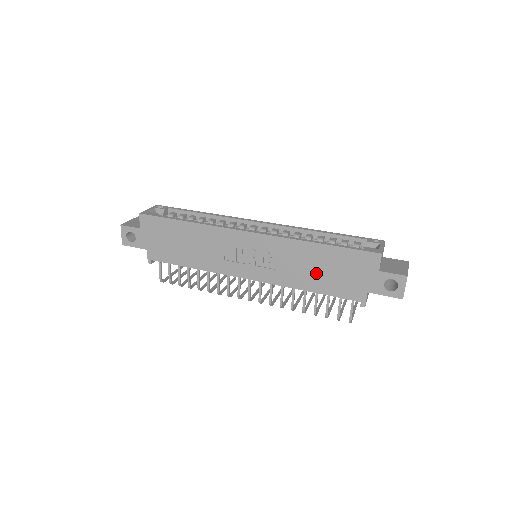
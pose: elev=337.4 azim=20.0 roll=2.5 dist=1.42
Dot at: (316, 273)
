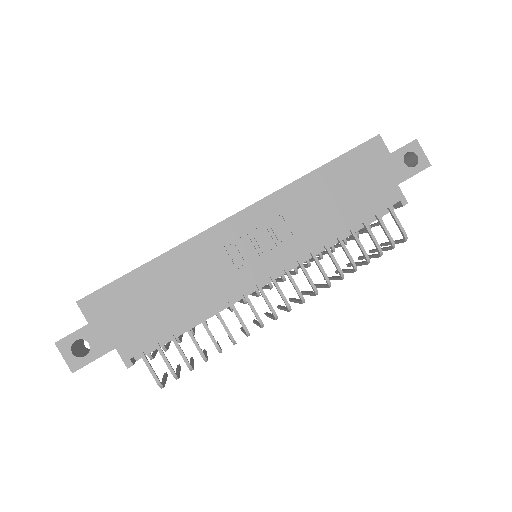
Dot at: (337, 205)
